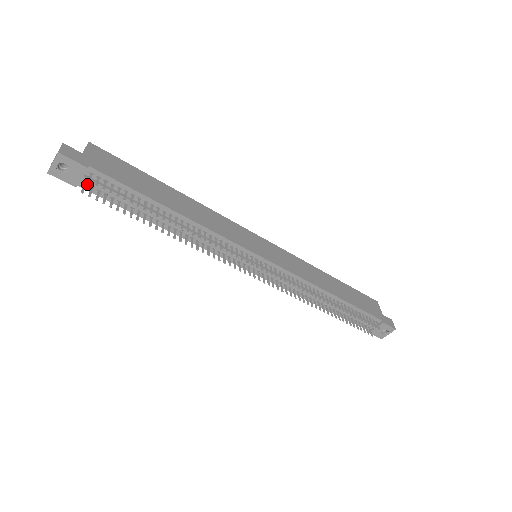
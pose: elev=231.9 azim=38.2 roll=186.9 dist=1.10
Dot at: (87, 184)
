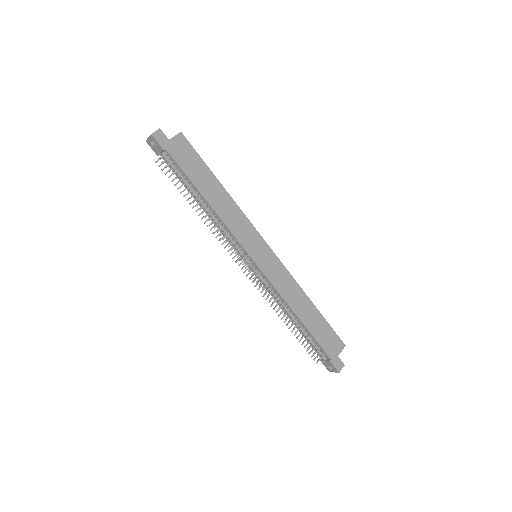
Dot at: (164, 157)
